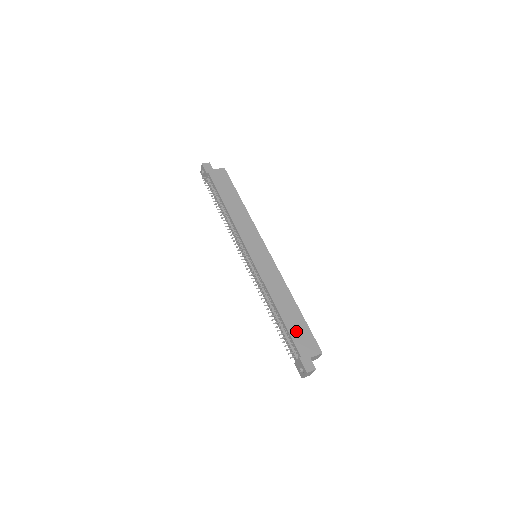
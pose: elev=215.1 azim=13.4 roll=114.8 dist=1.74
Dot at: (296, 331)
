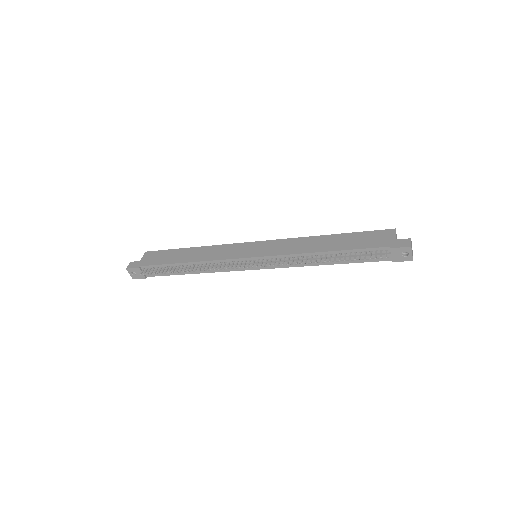
Dot at: (359, 243)
